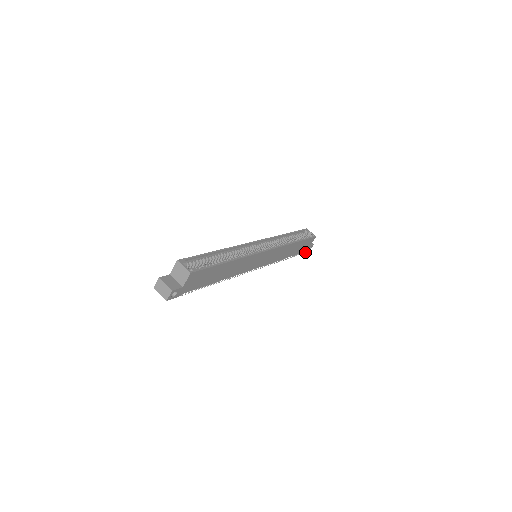
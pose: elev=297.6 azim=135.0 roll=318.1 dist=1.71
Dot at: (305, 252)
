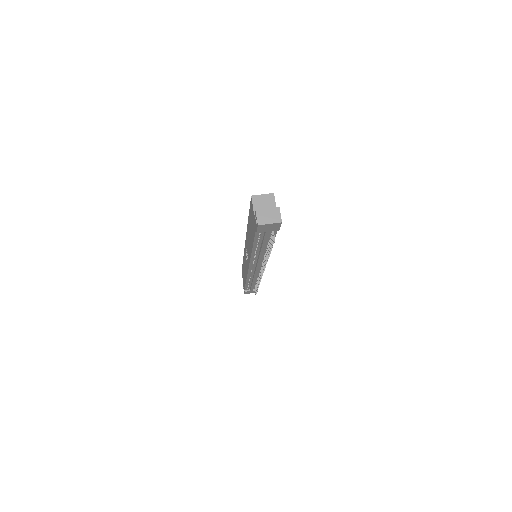
Dot at: occluded
